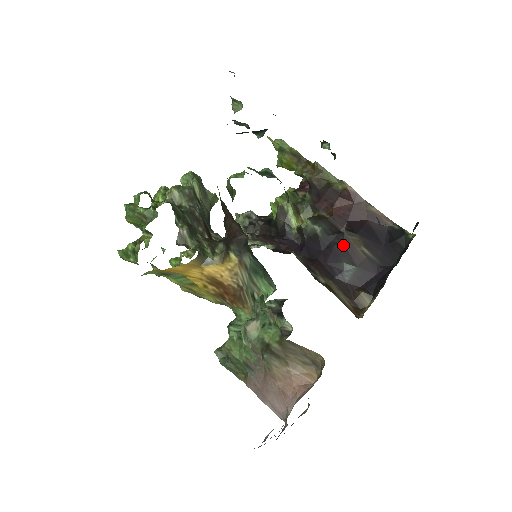
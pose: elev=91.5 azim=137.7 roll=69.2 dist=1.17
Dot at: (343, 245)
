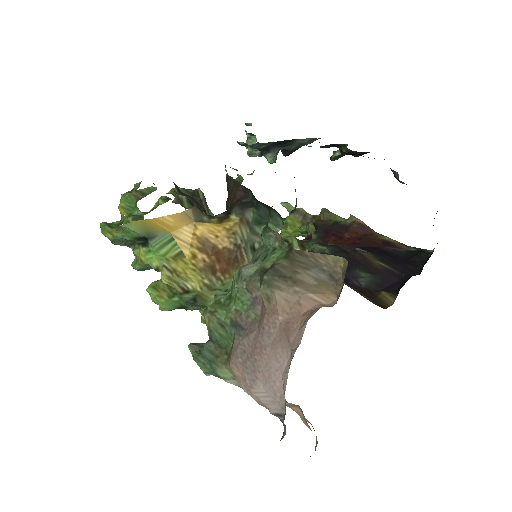
Dot at: (355, 258)
